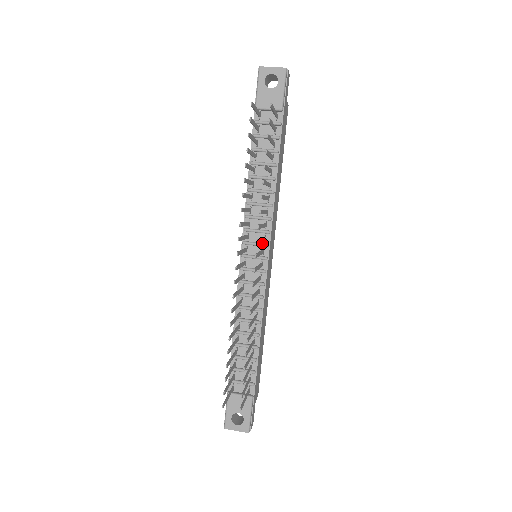
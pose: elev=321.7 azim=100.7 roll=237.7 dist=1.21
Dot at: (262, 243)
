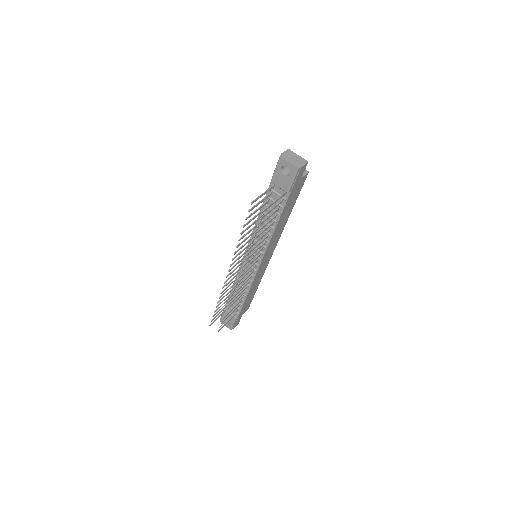
Dot at: (257, 257)
